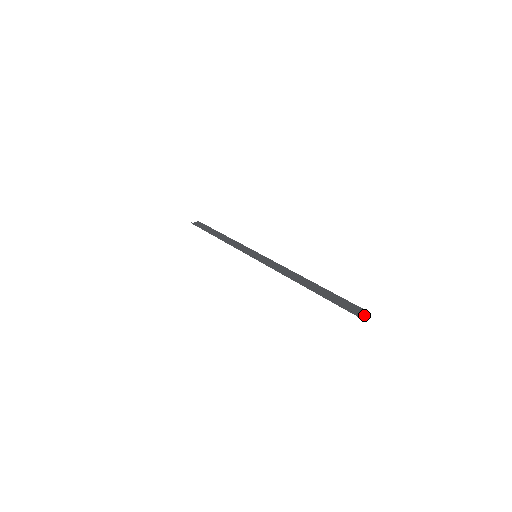
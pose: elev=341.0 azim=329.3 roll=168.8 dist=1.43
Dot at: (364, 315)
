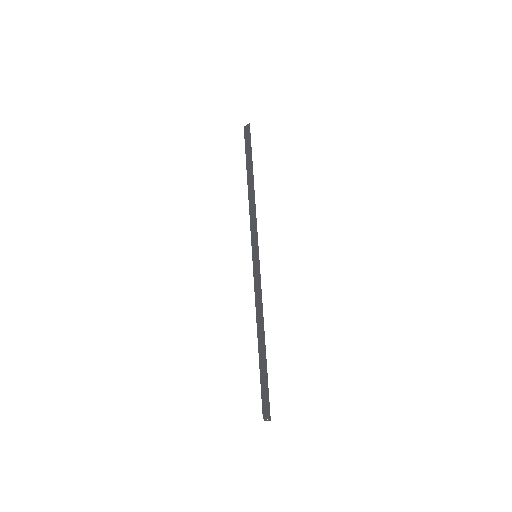
Dot at: (267, 418)
